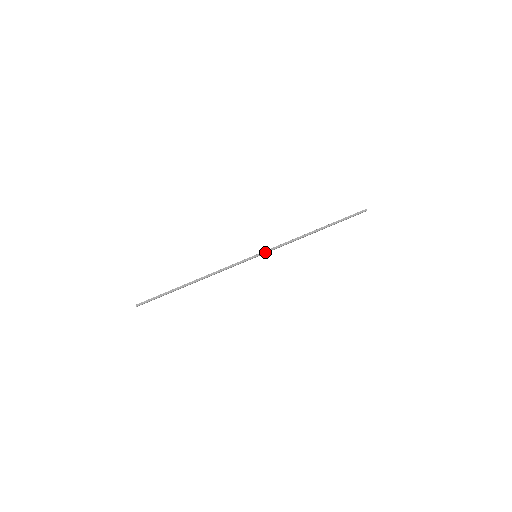
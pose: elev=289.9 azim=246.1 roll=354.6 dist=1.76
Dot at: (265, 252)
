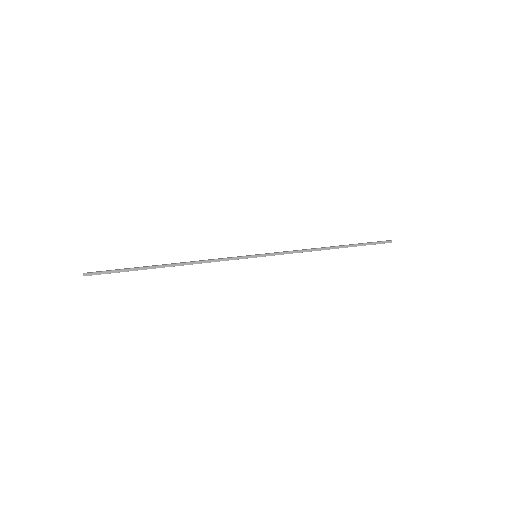
Dot at: (268, 253)
